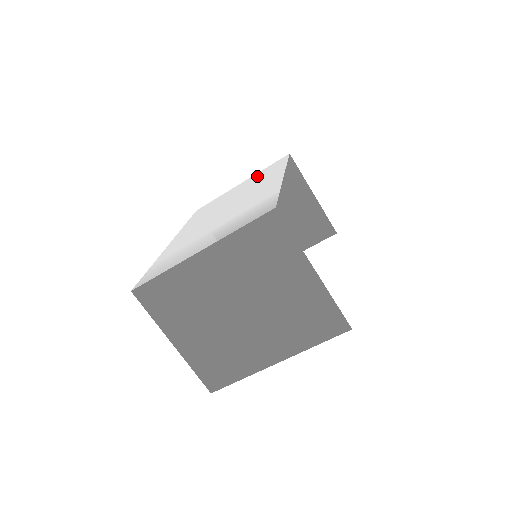
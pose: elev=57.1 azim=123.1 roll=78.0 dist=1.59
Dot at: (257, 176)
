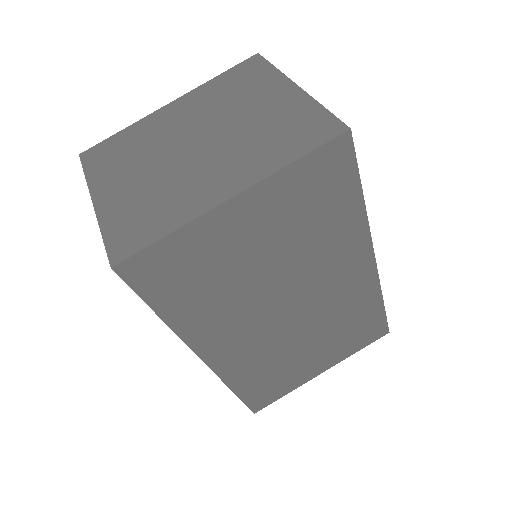
Dot at: occluded
